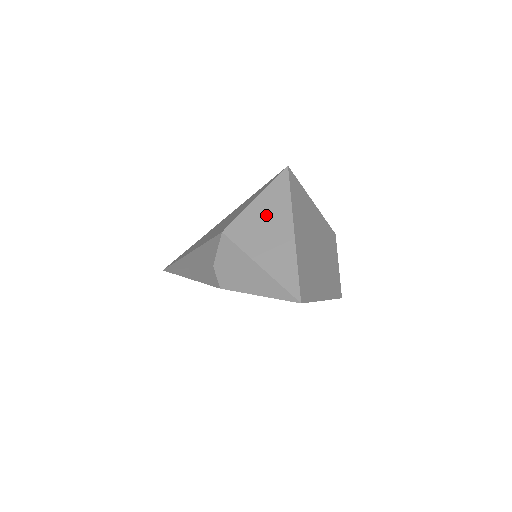
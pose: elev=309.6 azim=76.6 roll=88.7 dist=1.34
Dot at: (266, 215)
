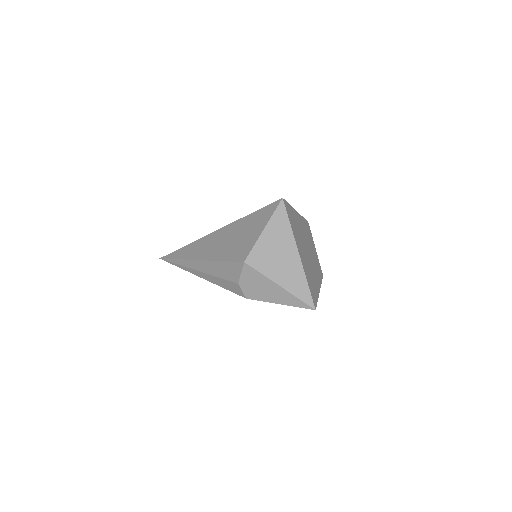
Dot at: (275, 244)
